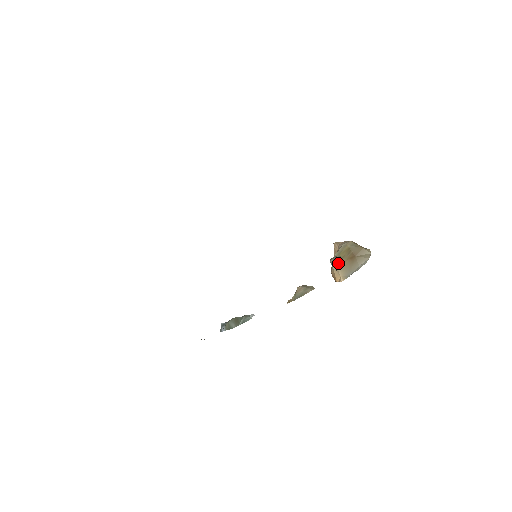
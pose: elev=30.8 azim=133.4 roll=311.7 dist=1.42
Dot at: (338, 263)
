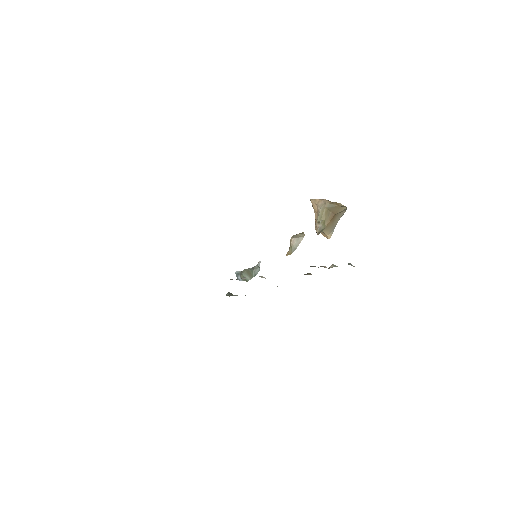
Dot at: (323, 229)
